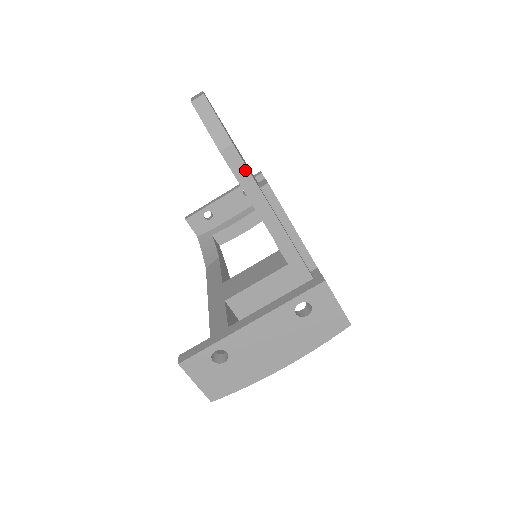
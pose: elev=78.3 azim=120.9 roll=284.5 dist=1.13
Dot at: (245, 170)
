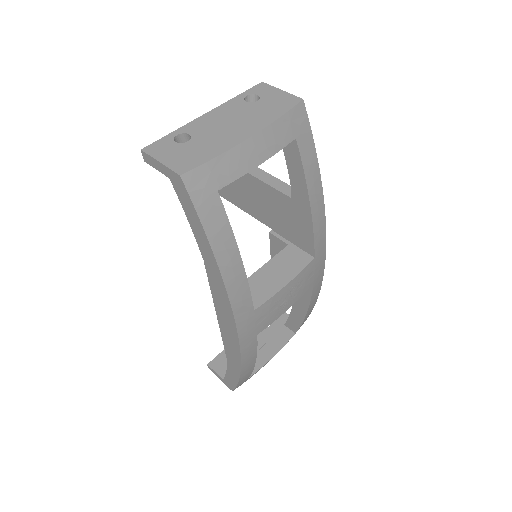
Dot at: occluded
